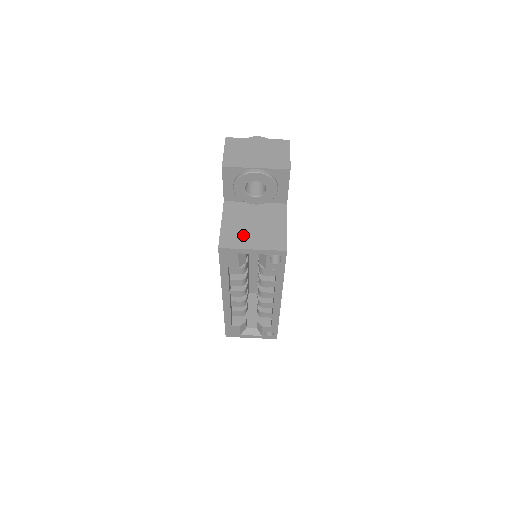
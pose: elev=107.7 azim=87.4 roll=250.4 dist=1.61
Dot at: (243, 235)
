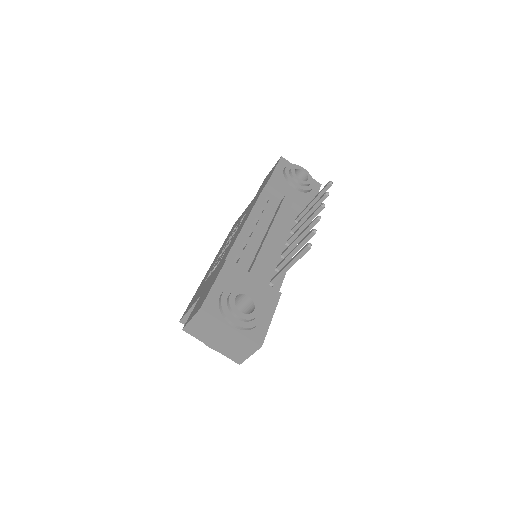
Dot at: occluded
